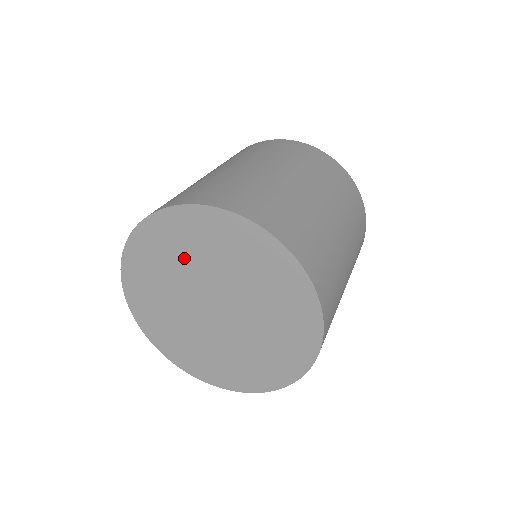
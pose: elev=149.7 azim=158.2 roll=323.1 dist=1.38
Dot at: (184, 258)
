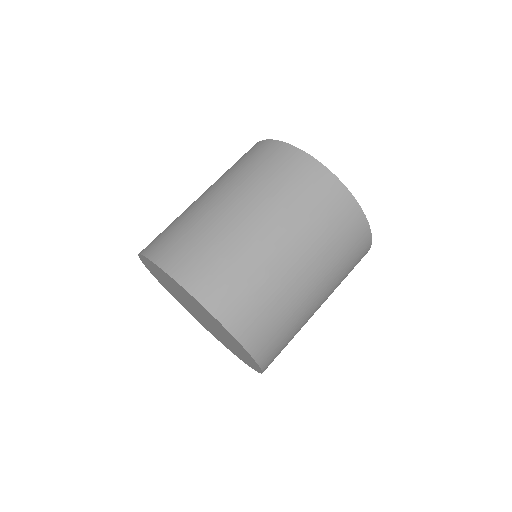
Dot at: (183, 294)
